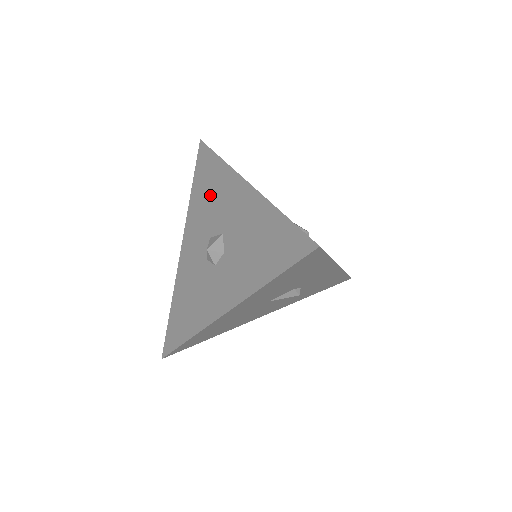
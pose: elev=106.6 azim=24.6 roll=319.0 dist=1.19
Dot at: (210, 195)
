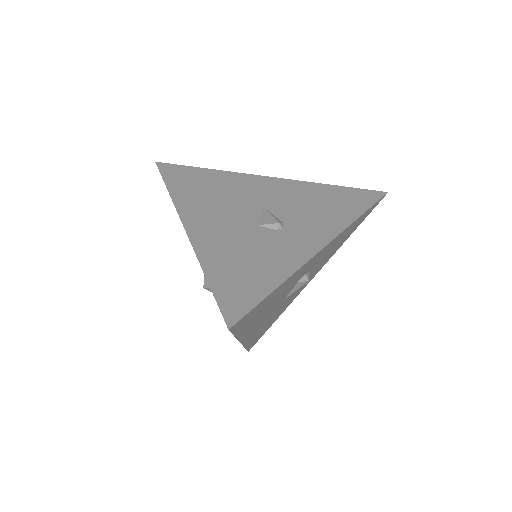
Dot at: occluded
